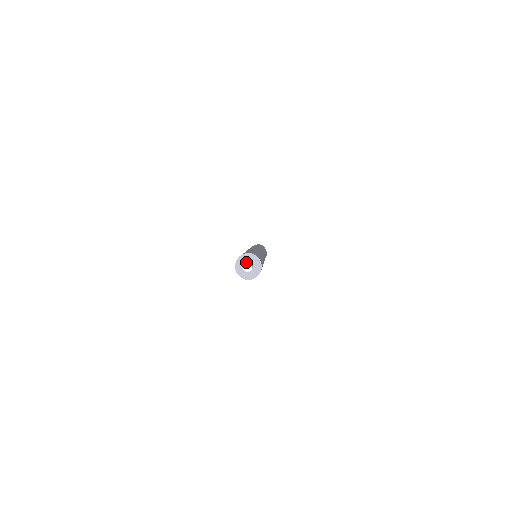
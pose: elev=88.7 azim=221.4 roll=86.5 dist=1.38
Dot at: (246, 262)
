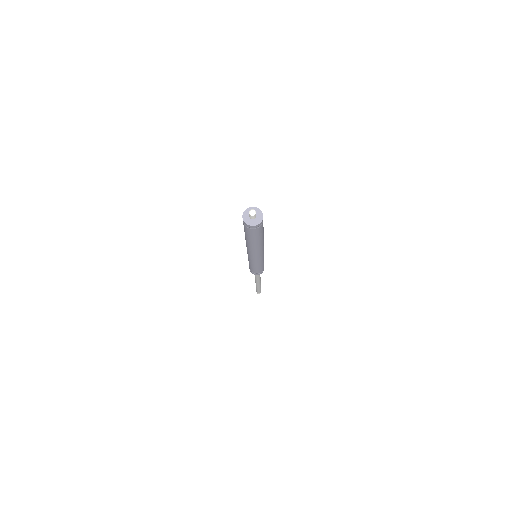
Dot at: (249, 215)
